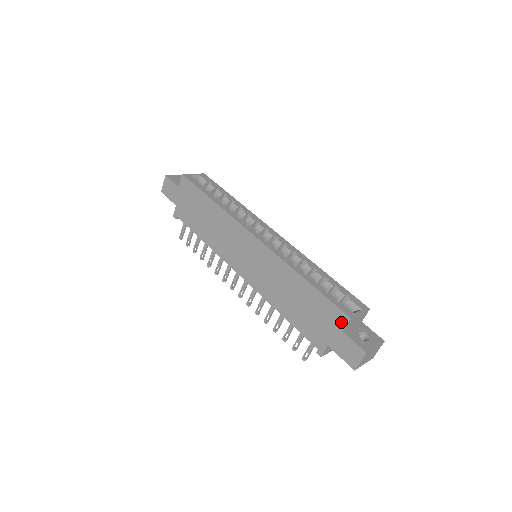
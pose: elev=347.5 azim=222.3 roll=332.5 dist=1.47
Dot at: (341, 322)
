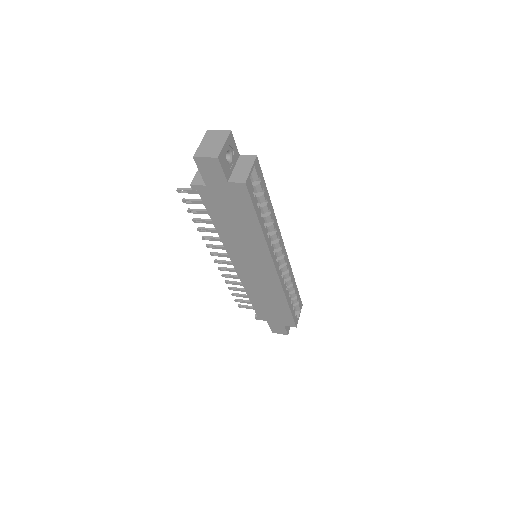
Dot at: (288, 324)
